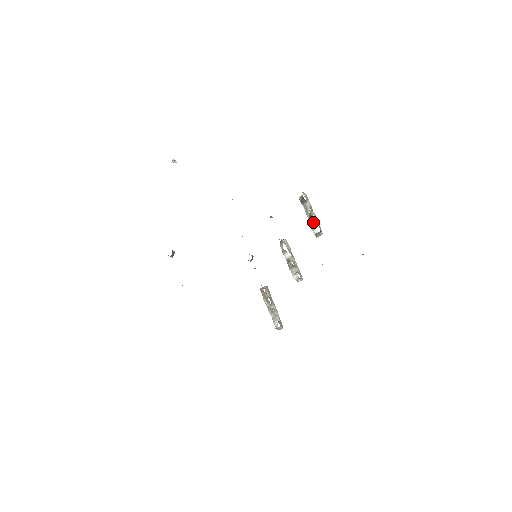
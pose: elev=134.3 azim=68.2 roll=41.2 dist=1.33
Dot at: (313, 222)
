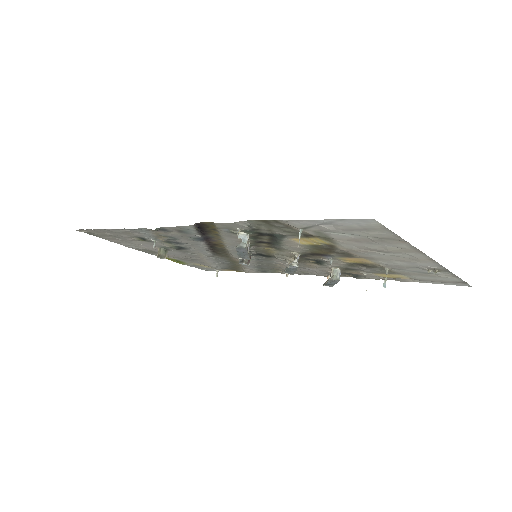
Dot at: occluded
